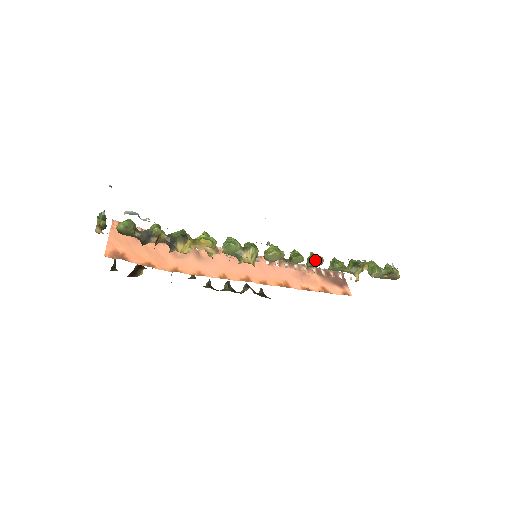
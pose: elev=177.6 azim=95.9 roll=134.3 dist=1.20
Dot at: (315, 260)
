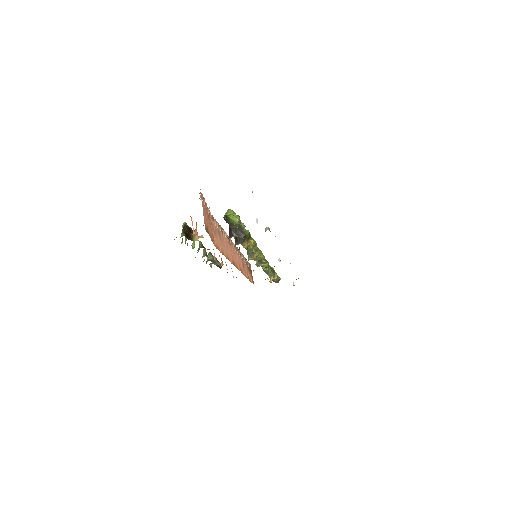
Dot at: (268, 265)
